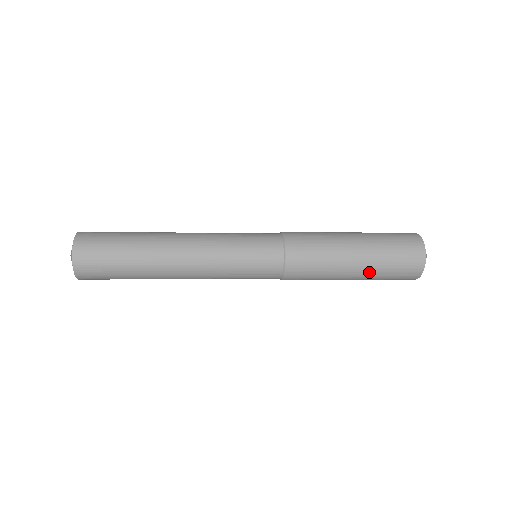
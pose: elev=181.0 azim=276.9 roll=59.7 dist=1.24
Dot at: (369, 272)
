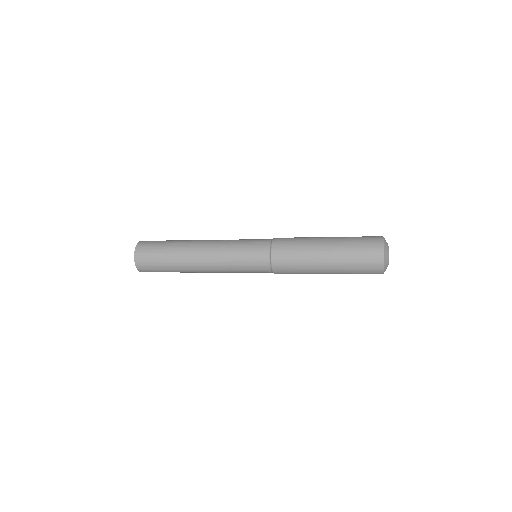
Dot at: (338, 271)
